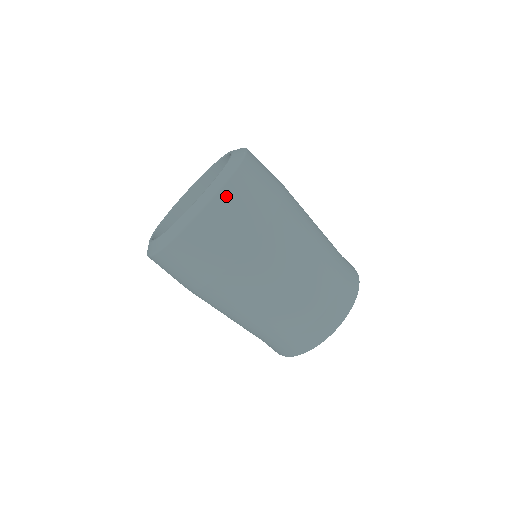
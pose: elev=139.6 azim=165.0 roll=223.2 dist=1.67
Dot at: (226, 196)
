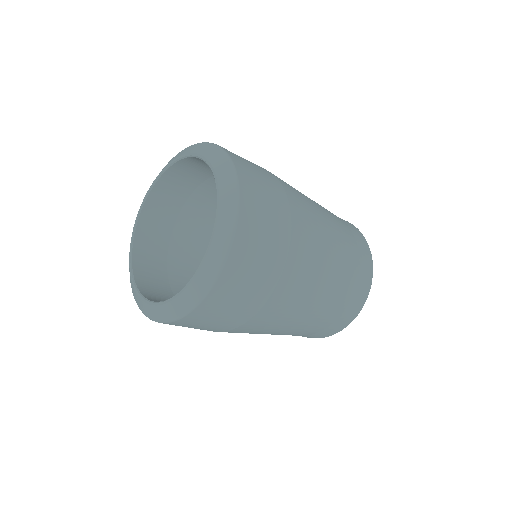
Dot at: (245, 181)
